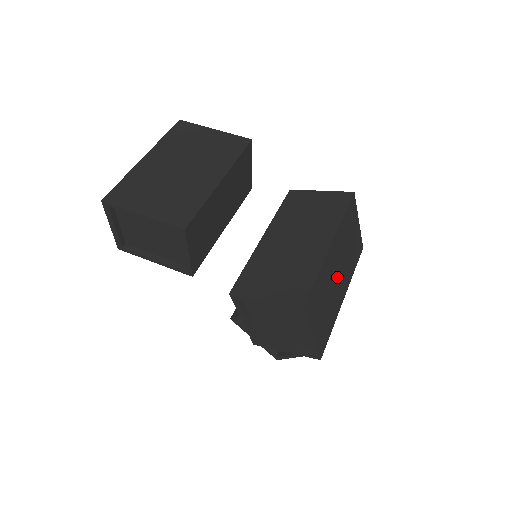
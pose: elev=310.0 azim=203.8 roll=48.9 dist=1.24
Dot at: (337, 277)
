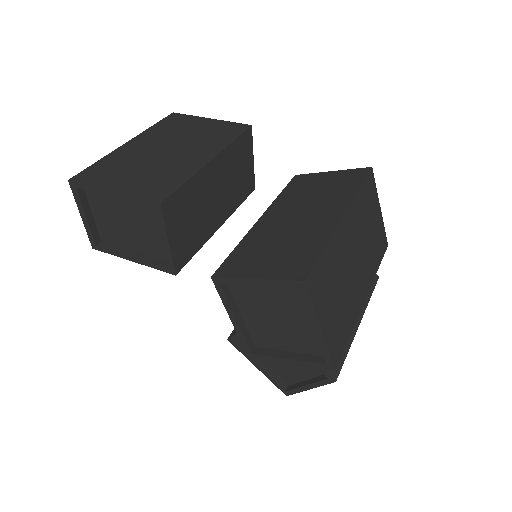
Dot at: (354, 265)
